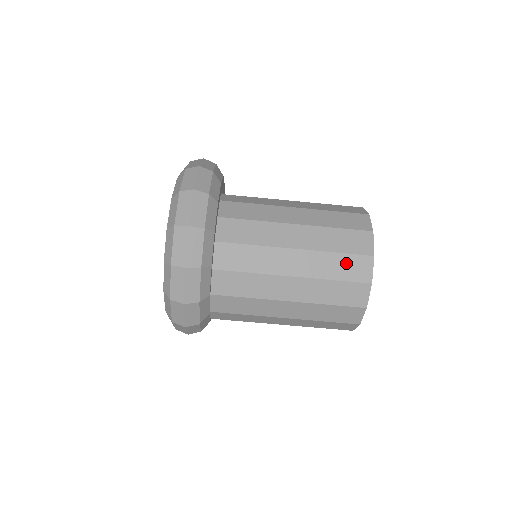
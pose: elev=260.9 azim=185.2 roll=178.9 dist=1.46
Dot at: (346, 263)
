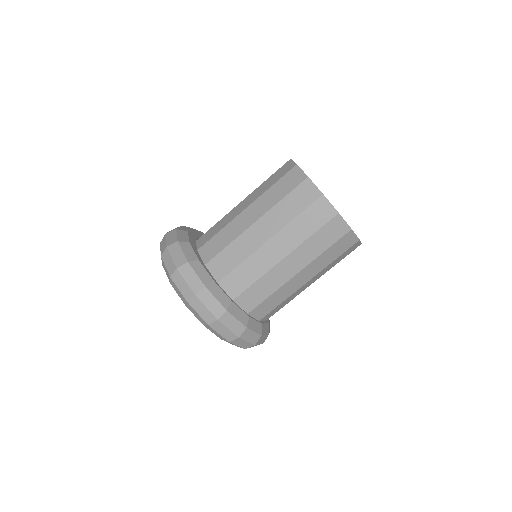
Dot at: (282, 184)
